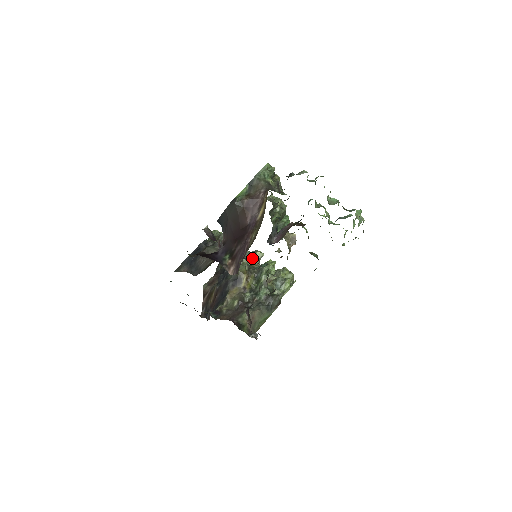
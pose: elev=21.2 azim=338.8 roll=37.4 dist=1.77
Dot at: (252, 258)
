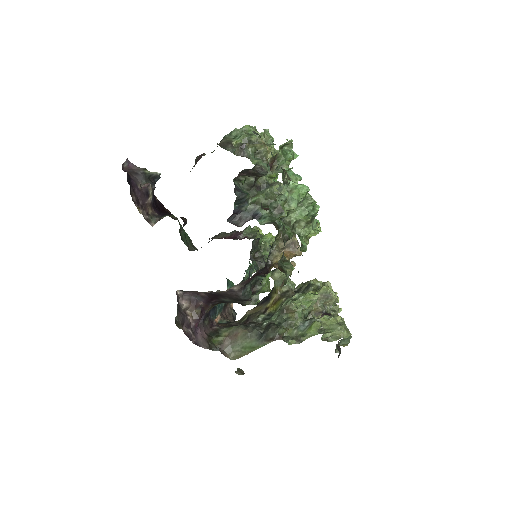
Dot at: (316, 291)
